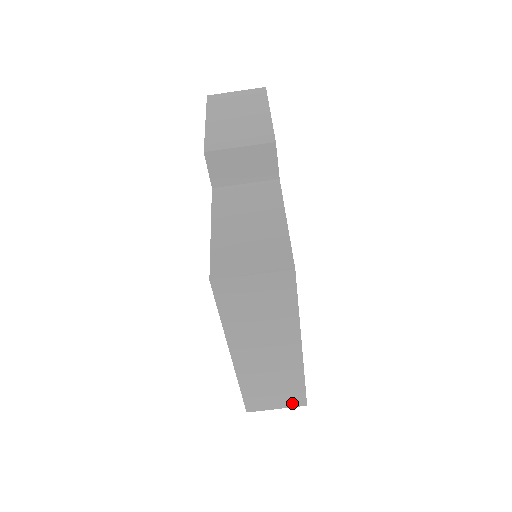
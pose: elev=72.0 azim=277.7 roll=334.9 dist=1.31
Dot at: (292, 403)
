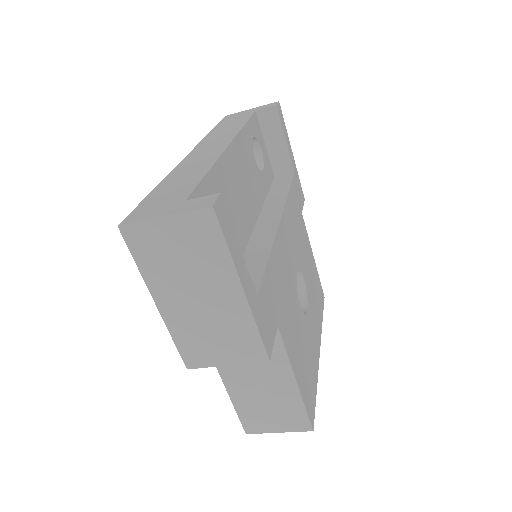
Dot at: occluded
